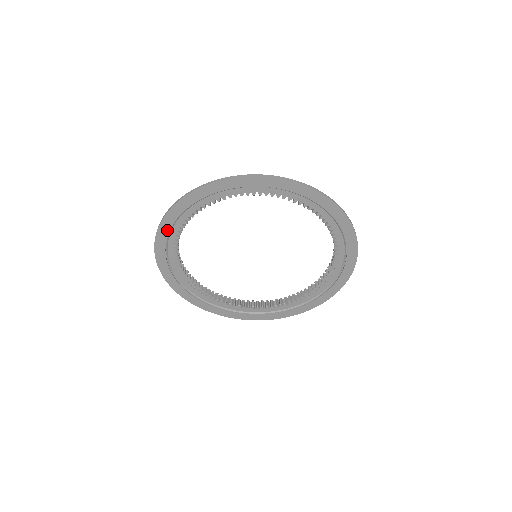
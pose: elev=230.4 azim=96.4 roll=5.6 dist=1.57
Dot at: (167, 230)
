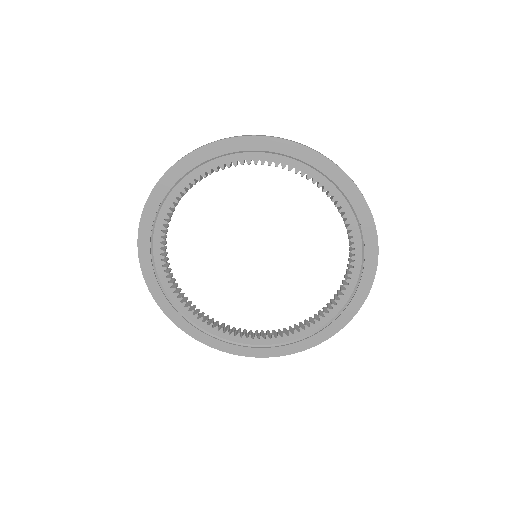
Dot at: (191, 165)
